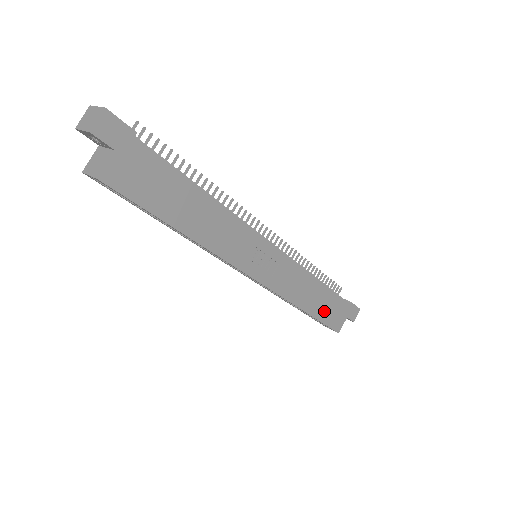
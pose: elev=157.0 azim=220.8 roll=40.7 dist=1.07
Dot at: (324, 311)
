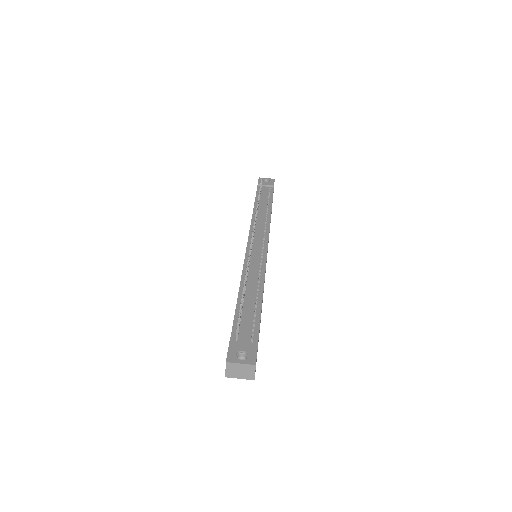
Dot at: occluded
